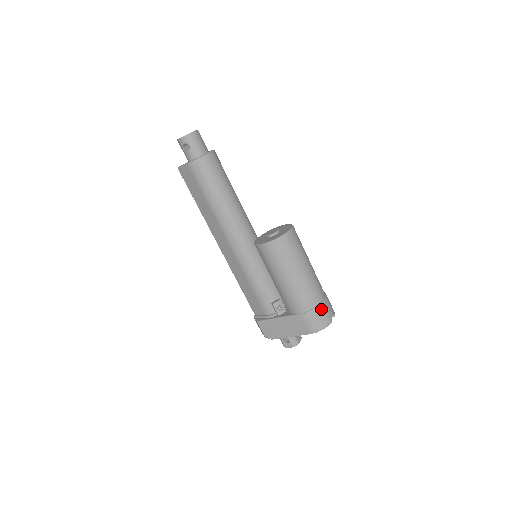
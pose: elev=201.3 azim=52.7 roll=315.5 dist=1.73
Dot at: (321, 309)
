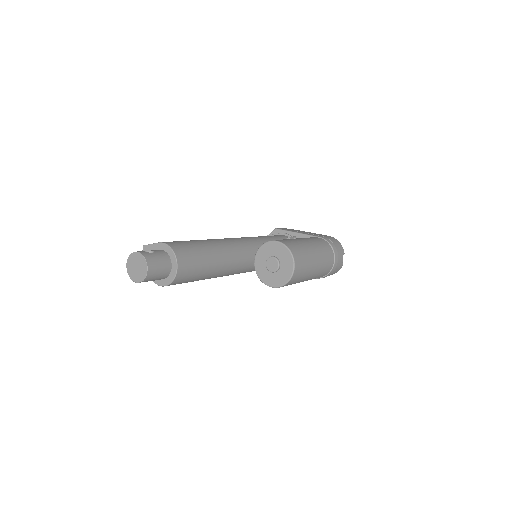
Dot at: (332, 271)
